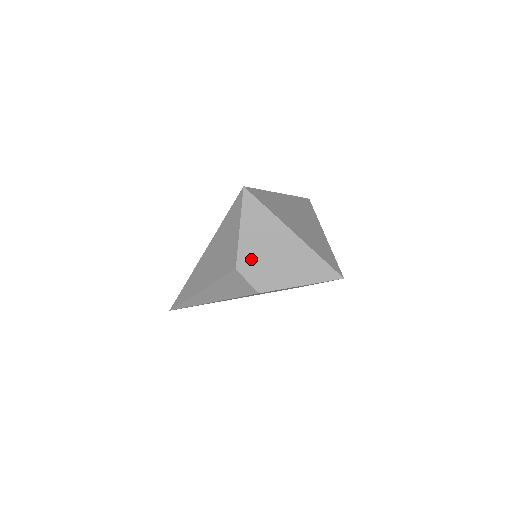
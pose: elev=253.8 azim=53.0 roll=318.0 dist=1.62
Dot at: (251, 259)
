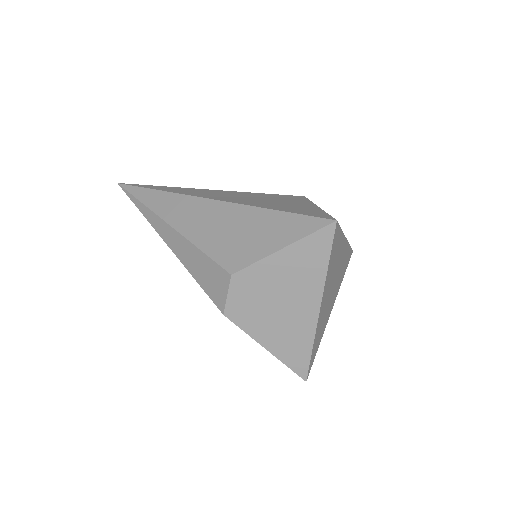
Dot at: (256, 283)
